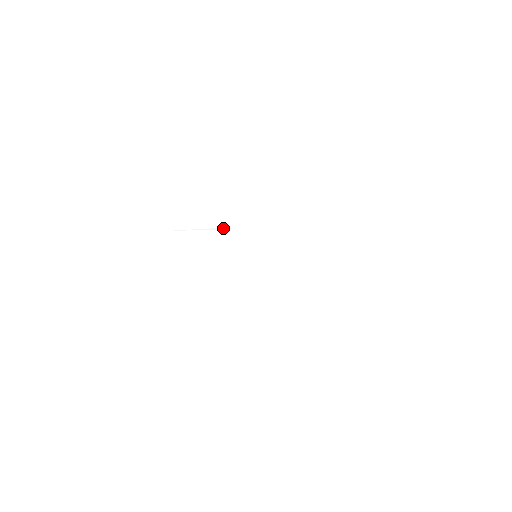
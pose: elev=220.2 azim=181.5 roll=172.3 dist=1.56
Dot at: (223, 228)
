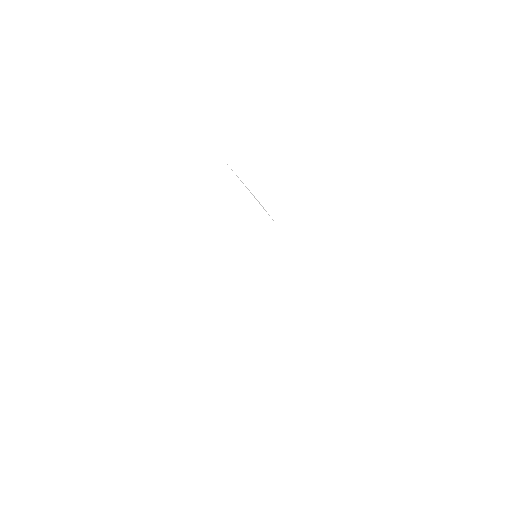
Dot at: occluded
